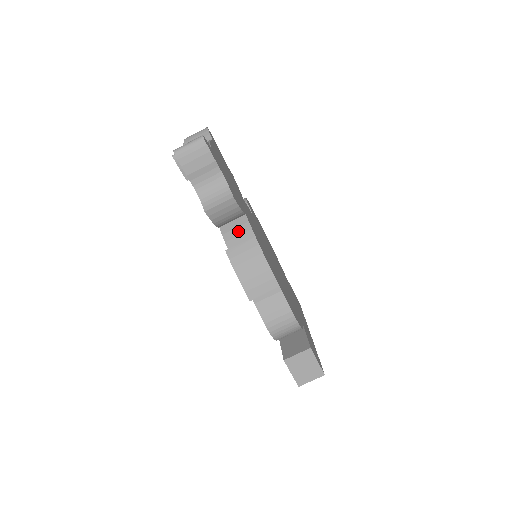
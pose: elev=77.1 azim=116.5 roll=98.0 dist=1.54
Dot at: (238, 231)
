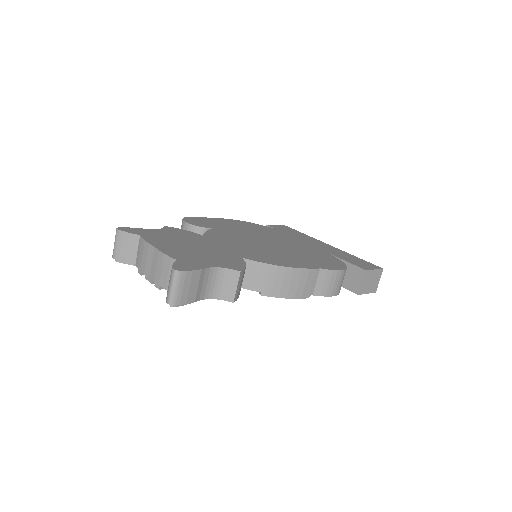
Dot at: (252, 274)
